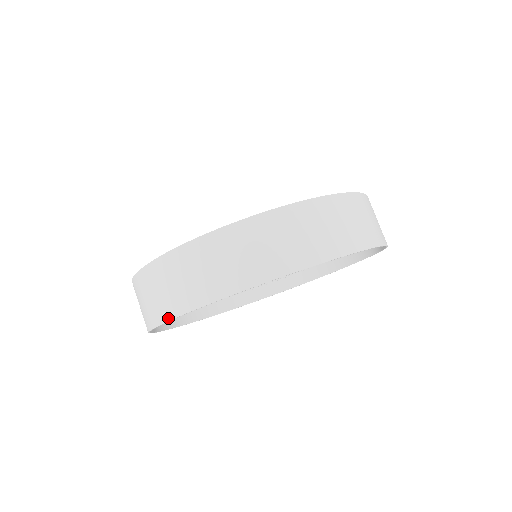
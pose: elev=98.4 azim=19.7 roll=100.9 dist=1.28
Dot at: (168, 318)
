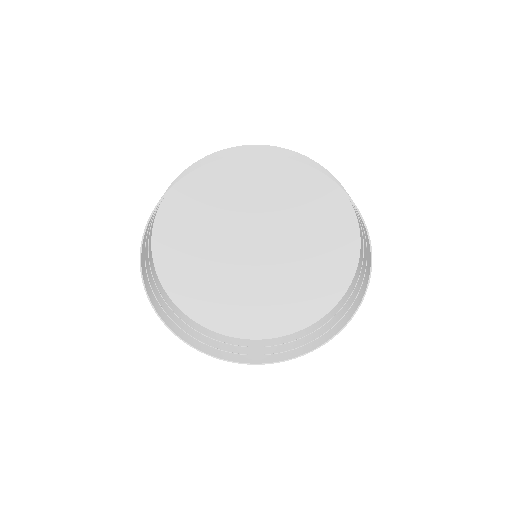
Dot at: (147, 295)
